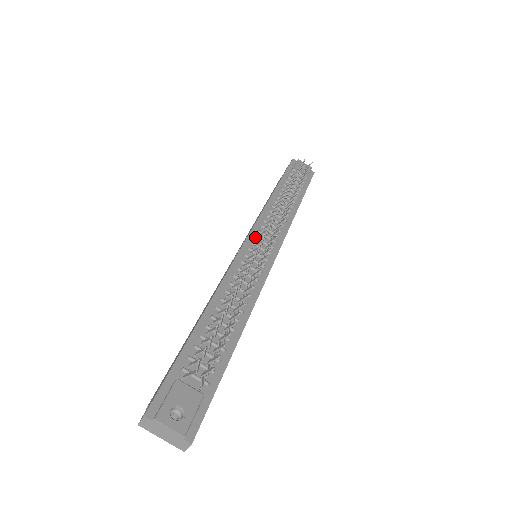
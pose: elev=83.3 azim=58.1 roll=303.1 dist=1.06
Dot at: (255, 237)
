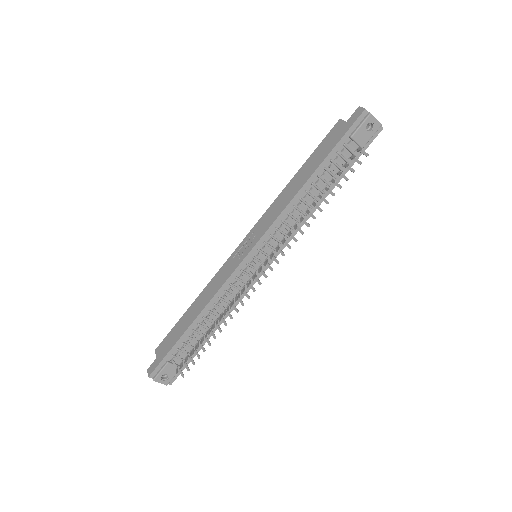
Dot at: (258, 250)
